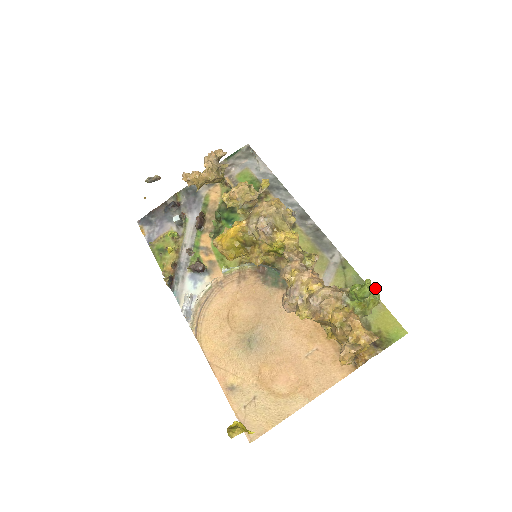
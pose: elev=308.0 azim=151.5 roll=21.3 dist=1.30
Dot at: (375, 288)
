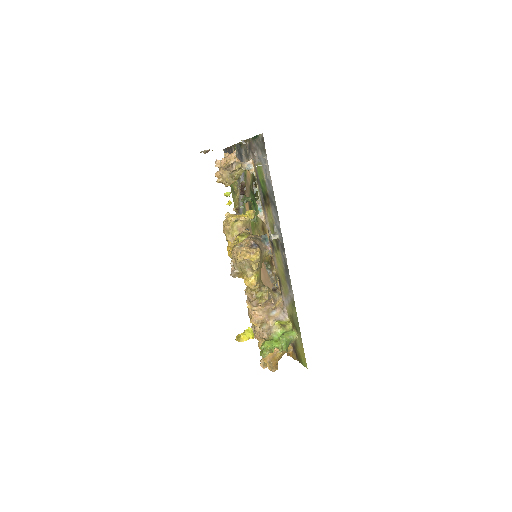
Dot at: occluded
